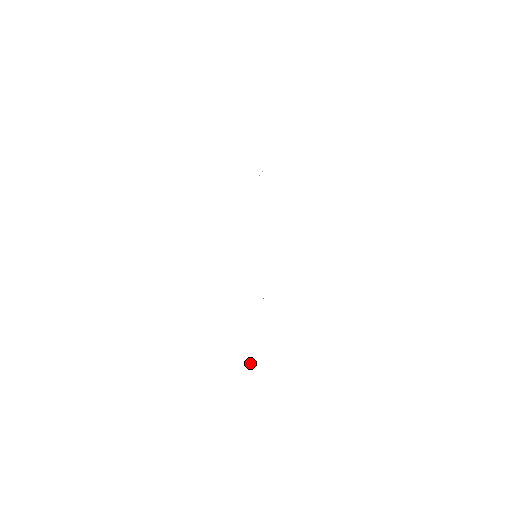
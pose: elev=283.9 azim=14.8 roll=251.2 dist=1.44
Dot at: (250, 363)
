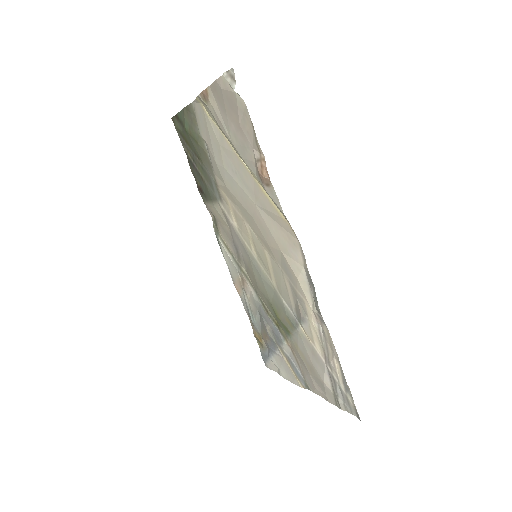
Dot at: (262, 343)
